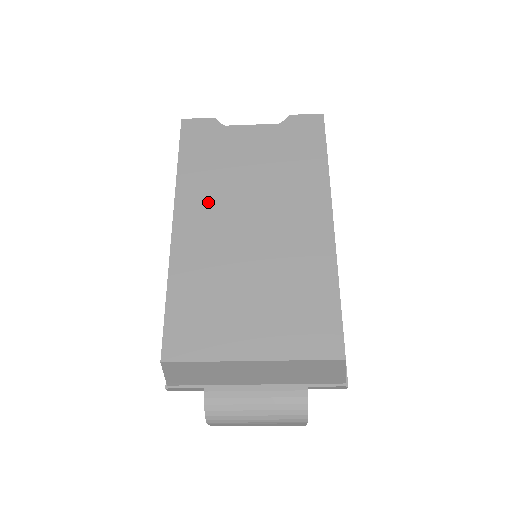
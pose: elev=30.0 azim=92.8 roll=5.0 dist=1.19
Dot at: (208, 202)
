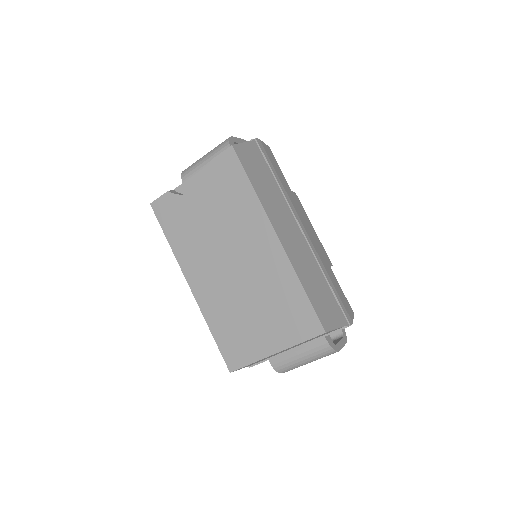
Dot at: (199, 261)
